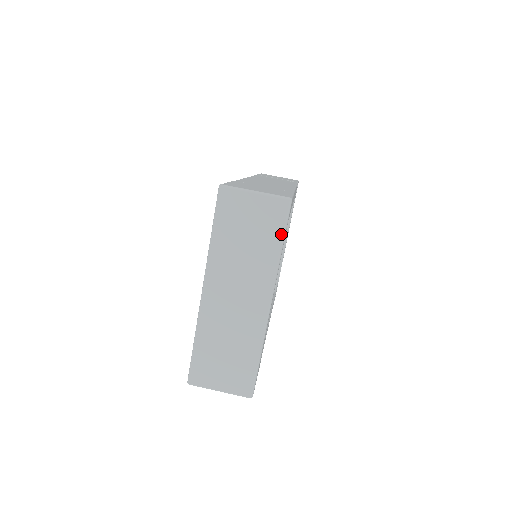
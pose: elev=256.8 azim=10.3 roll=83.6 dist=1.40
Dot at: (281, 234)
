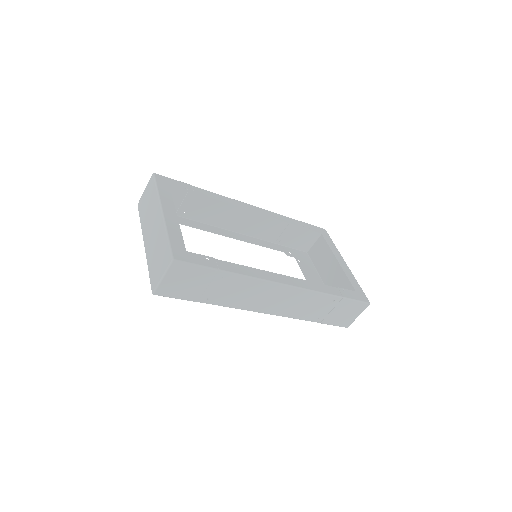
Dot at: (155, 186)
